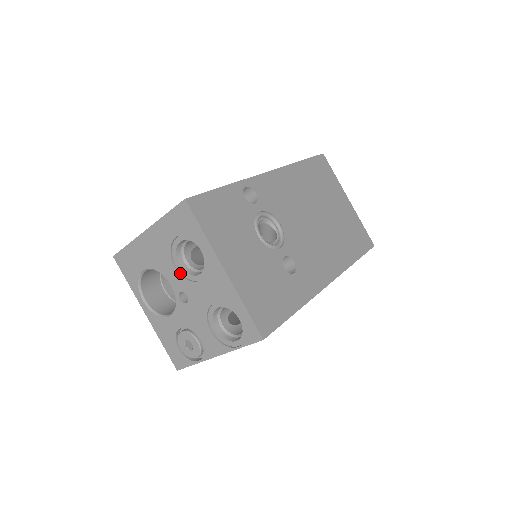
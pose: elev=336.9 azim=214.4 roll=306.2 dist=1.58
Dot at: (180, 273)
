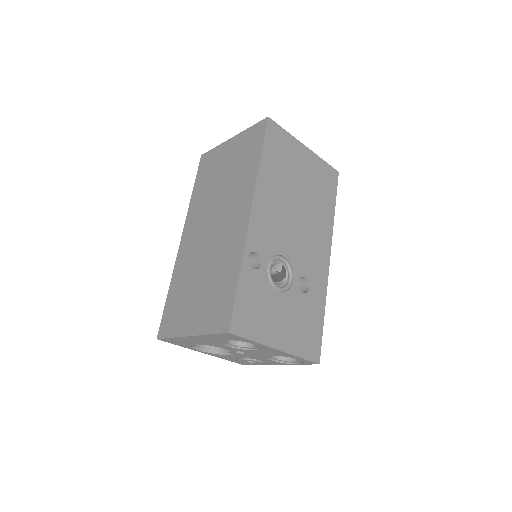
Dot at: (233, 347)
